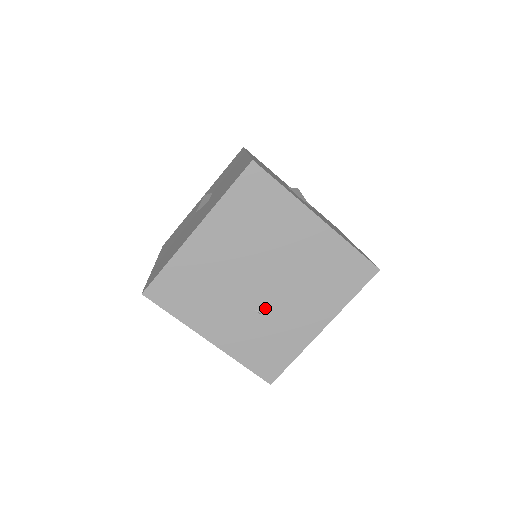
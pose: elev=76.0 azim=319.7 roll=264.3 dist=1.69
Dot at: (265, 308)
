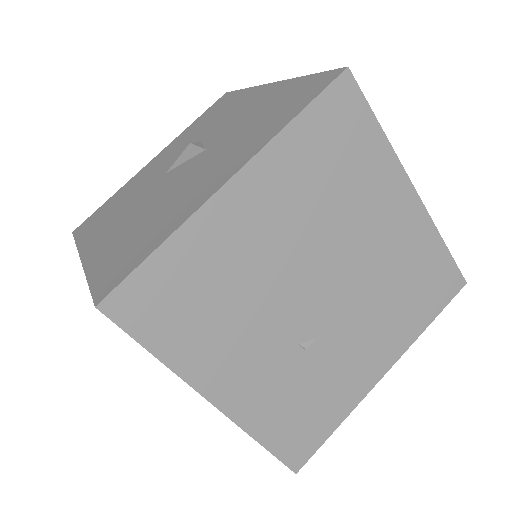
Dot at: (314, 340)
